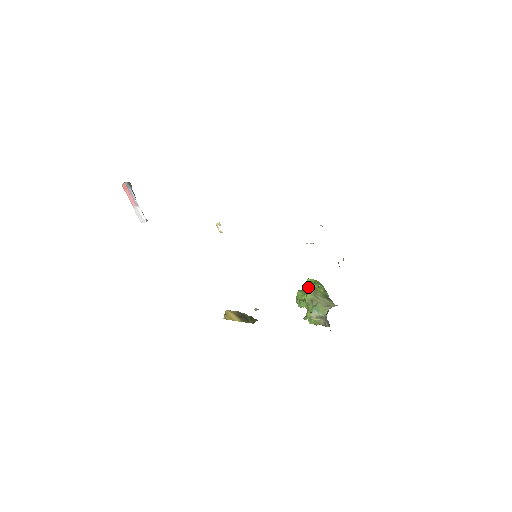
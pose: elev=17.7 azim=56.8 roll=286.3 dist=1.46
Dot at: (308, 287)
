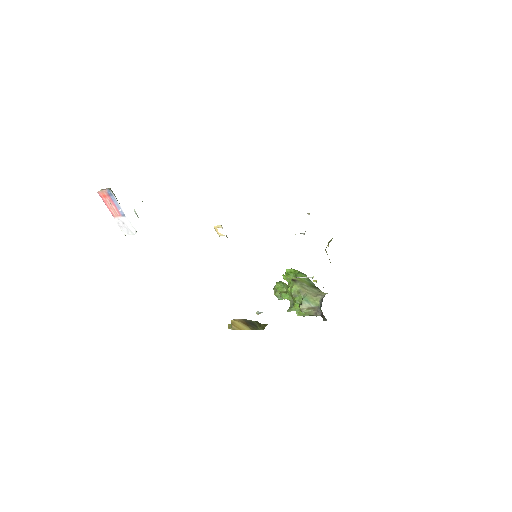
Dot at: occluded
